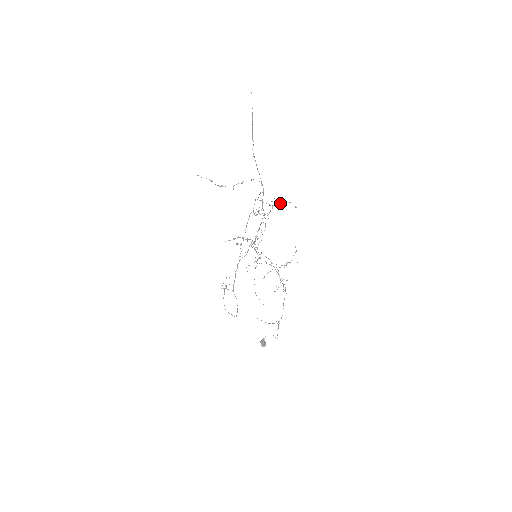
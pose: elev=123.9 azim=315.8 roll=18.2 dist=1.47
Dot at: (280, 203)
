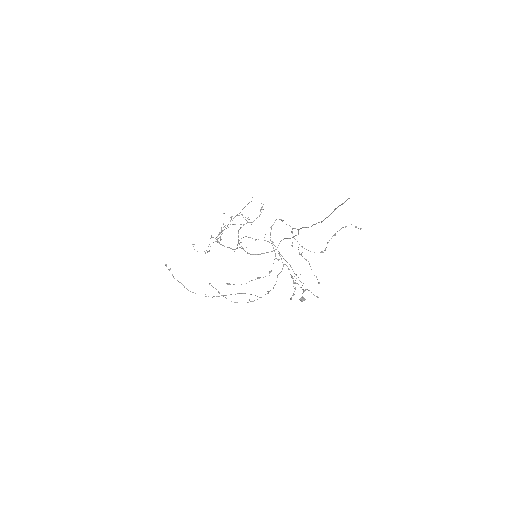
Dot at: occluded
